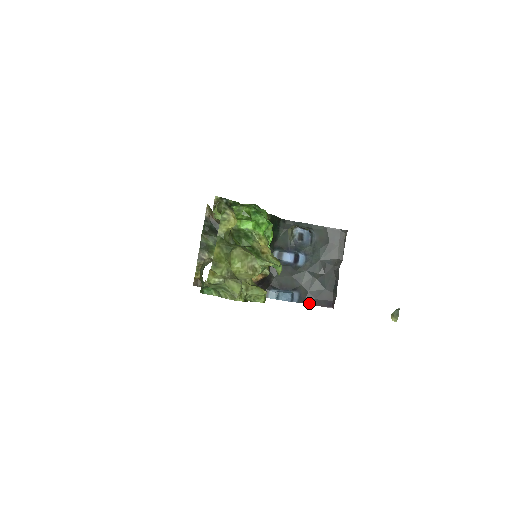
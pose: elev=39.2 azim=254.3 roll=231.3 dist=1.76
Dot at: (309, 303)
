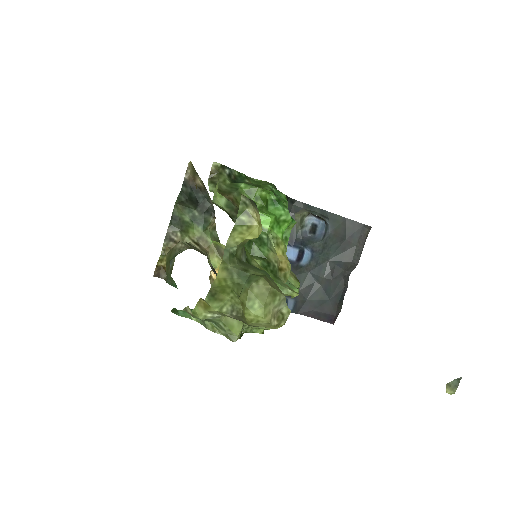
Dot at: (305, 314)
